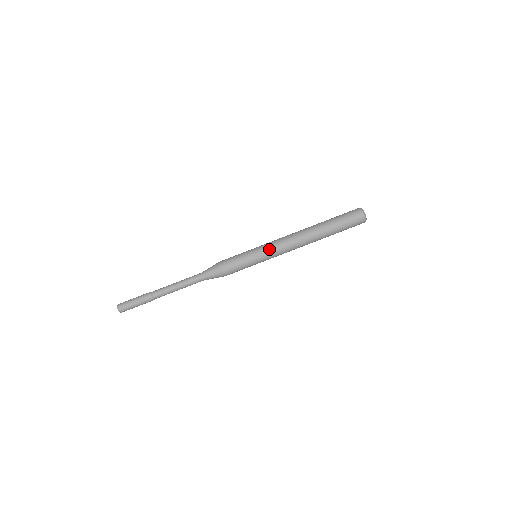
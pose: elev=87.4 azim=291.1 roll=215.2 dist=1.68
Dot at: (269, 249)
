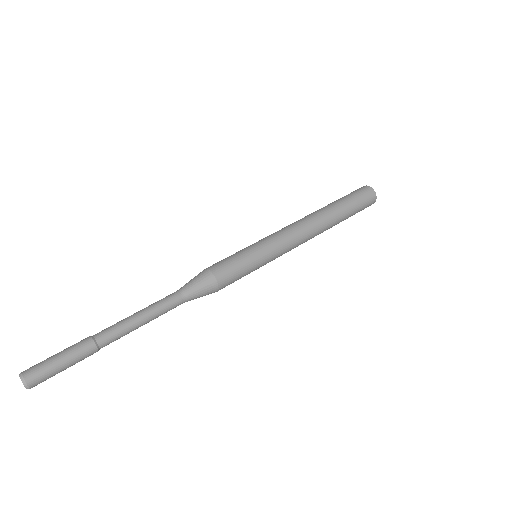
Dot at: (268, 236)
